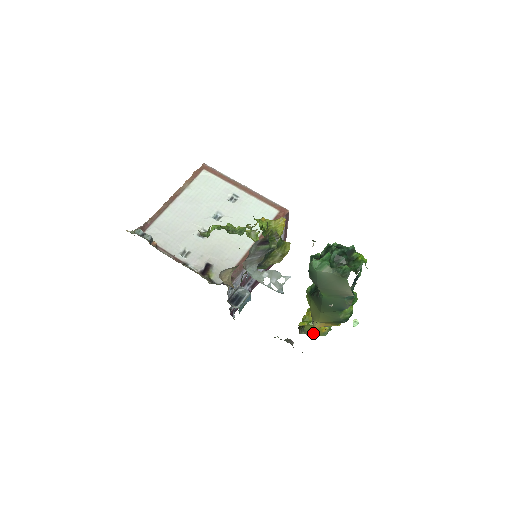
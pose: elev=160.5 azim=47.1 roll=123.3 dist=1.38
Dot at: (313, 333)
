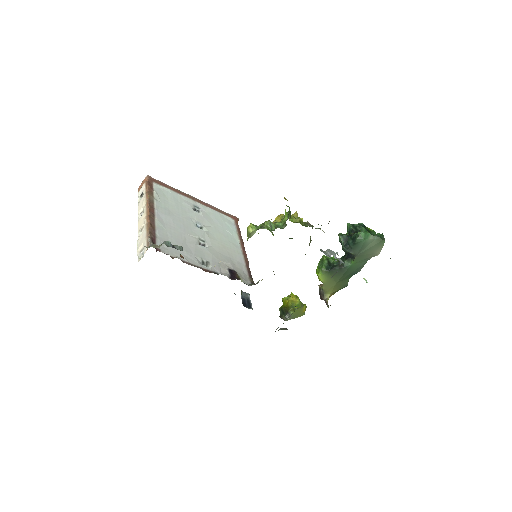
Dot at: (297, 316)
